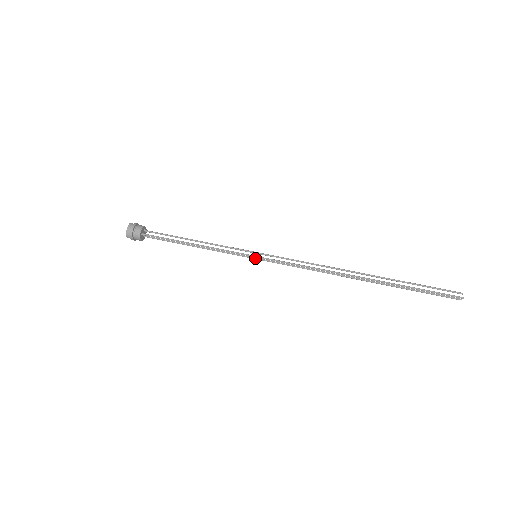
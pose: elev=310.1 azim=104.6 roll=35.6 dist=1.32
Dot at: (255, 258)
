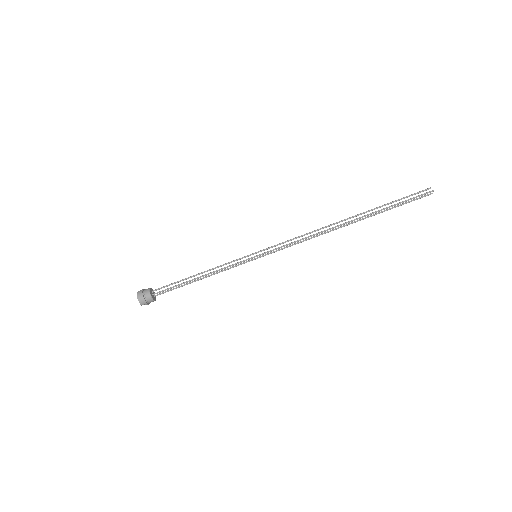
Dot at: (256, 258)
